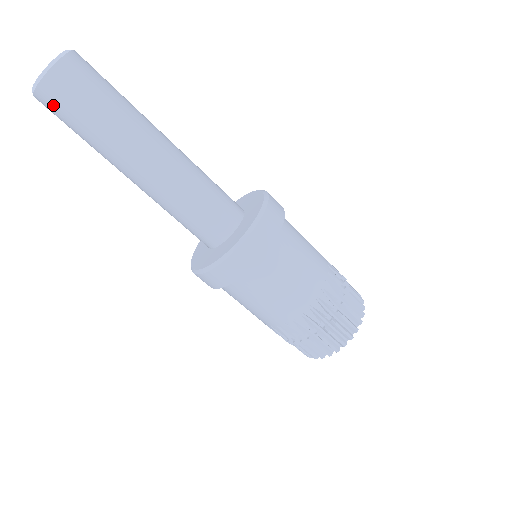
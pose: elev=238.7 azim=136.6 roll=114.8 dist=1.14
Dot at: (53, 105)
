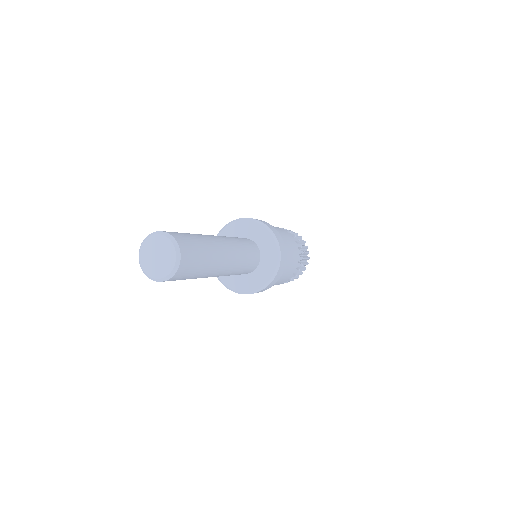
Dot at: occluded
